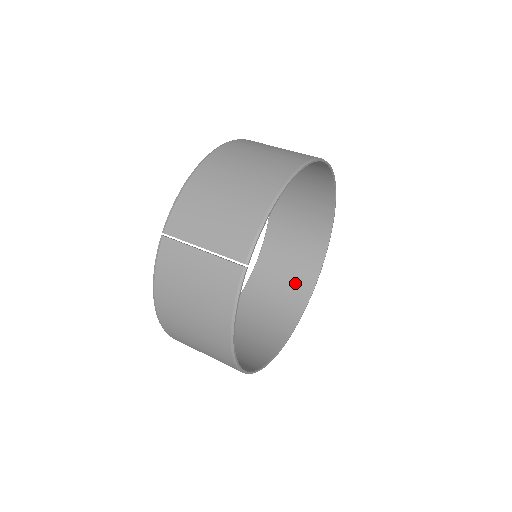
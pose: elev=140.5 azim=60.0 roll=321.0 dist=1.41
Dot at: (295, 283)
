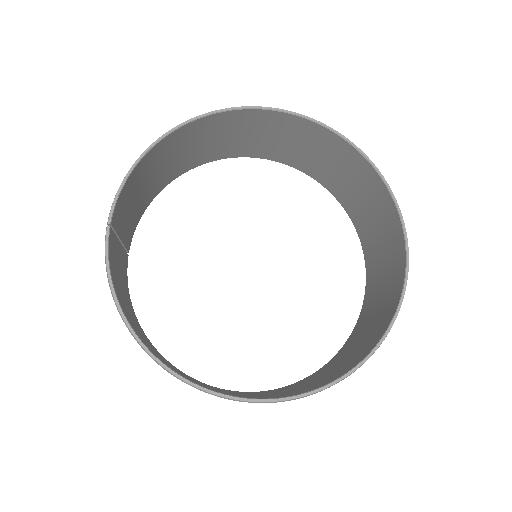
Dot at: (388, 295)
